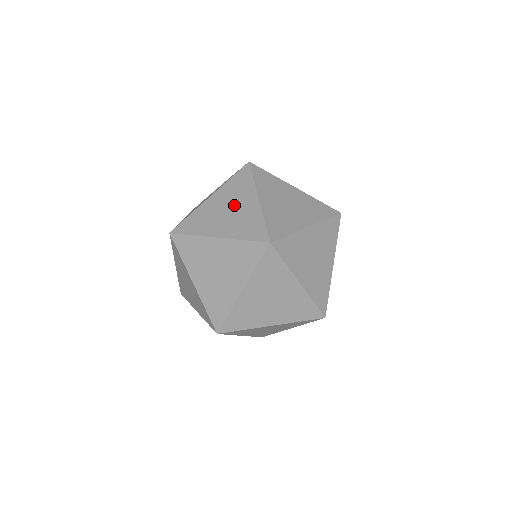
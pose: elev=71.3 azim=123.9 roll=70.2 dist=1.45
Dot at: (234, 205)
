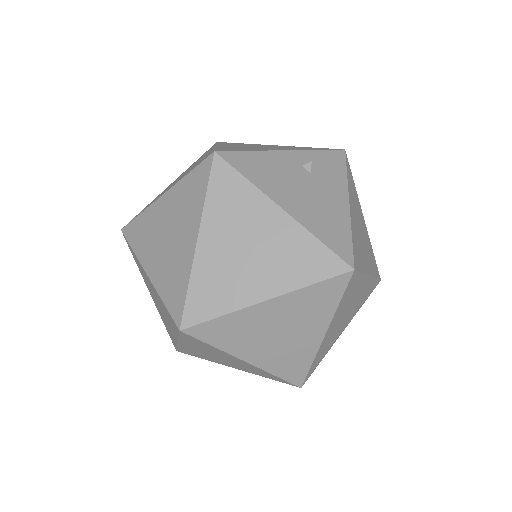
Dot at: (291, 330)
